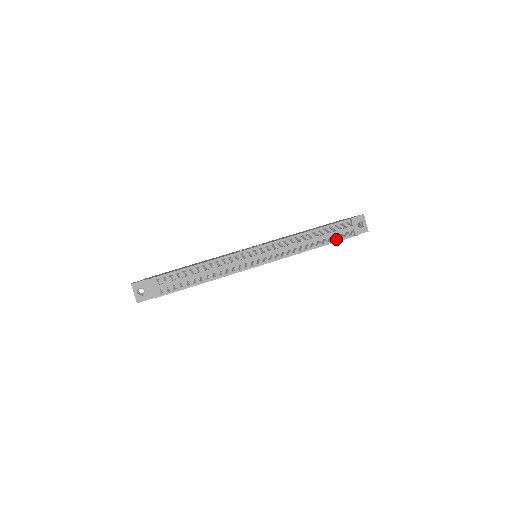
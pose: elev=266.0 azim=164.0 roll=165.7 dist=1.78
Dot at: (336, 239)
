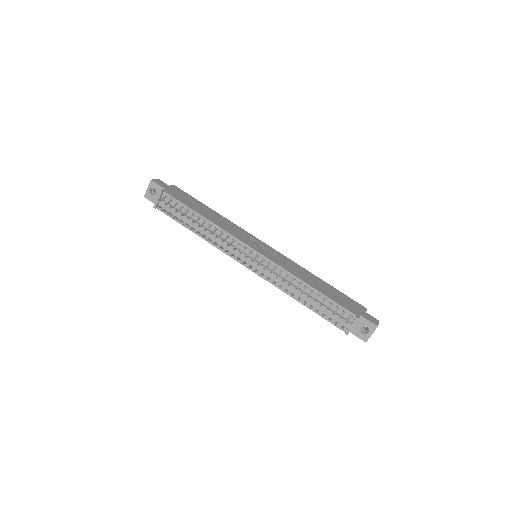
Dot at: (327, 316)
